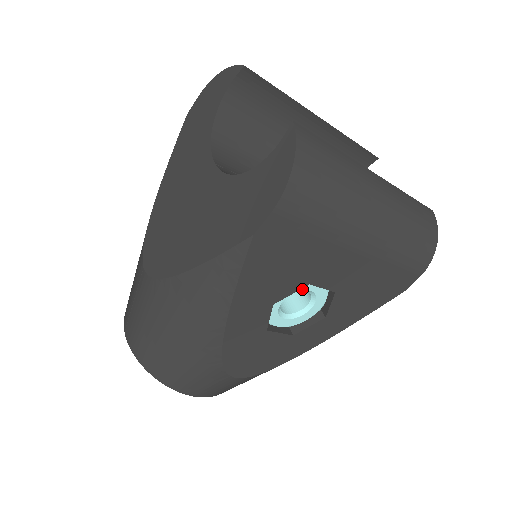
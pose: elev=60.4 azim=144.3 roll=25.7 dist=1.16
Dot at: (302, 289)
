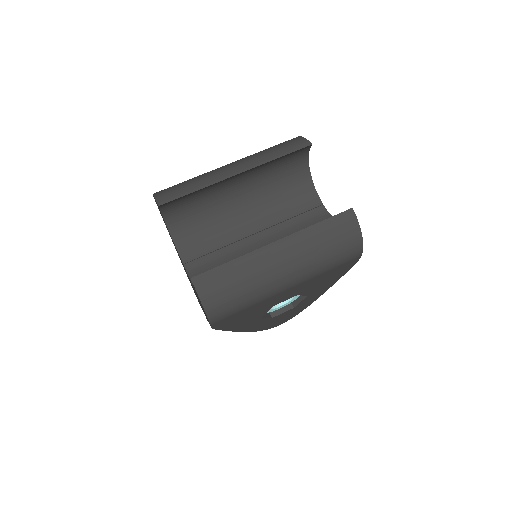
Dot at: occluded
